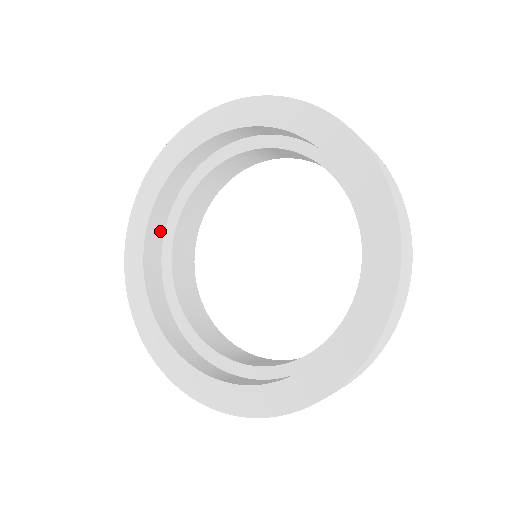
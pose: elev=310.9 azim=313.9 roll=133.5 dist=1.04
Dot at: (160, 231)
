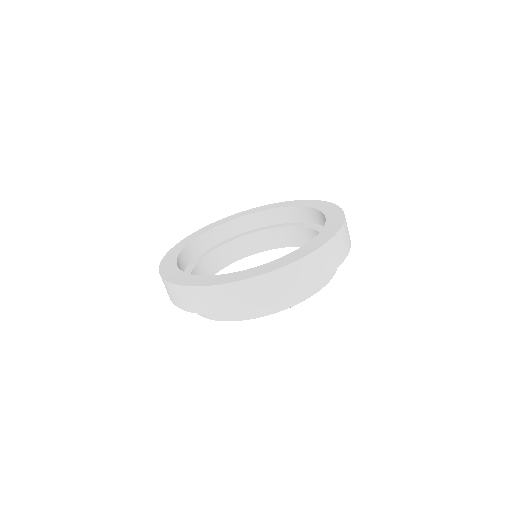
Dot at: (237, 230)
